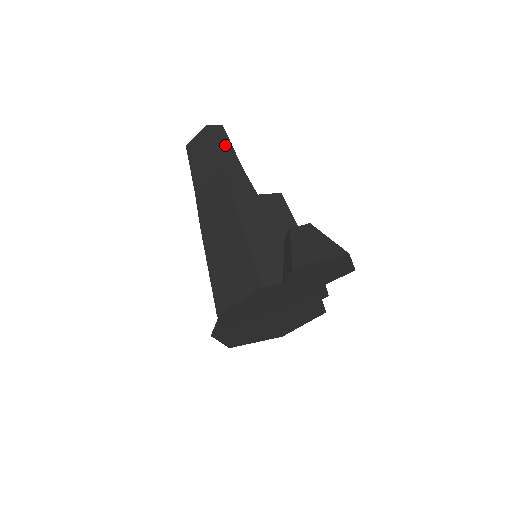
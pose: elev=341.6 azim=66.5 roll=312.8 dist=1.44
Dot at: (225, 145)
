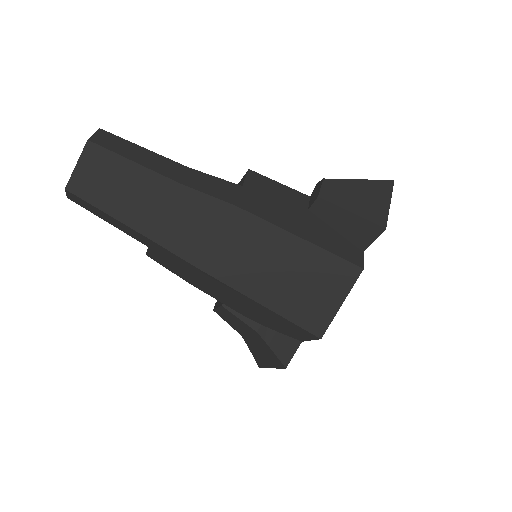
Dot at: (140, 153)
